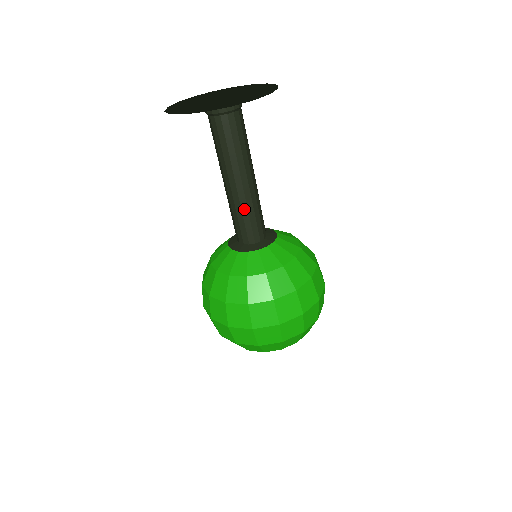
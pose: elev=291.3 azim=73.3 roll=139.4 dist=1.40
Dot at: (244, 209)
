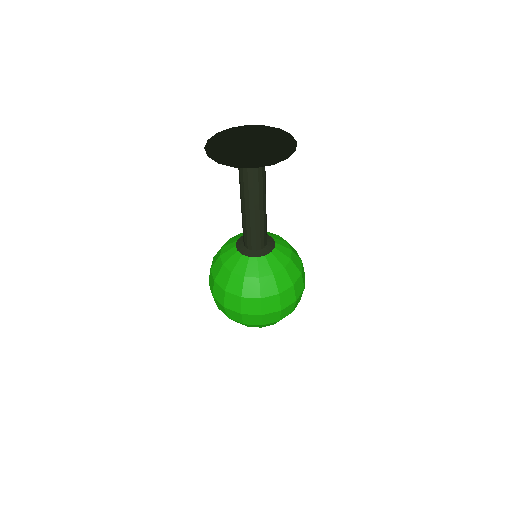
Dot at: (245, 224)
